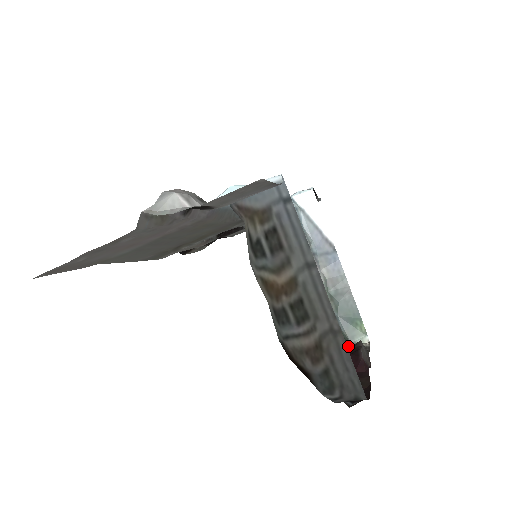
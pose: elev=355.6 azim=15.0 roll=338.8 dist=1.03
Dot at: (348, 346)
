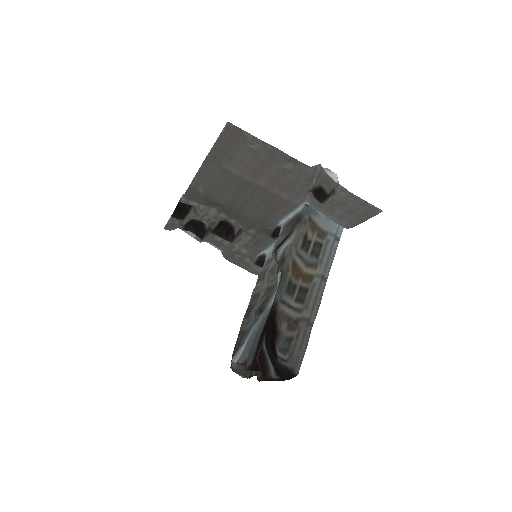
Dot at: (231, 367)
